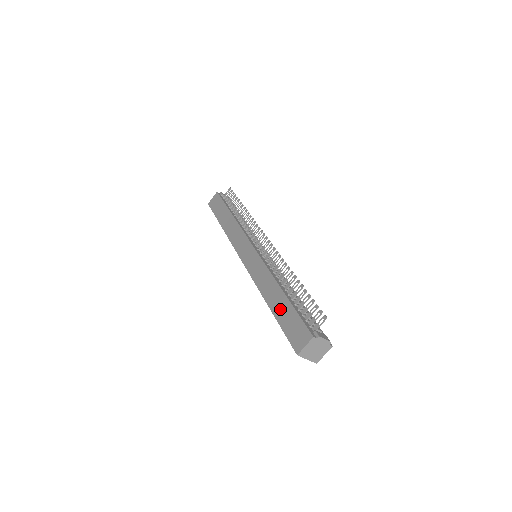
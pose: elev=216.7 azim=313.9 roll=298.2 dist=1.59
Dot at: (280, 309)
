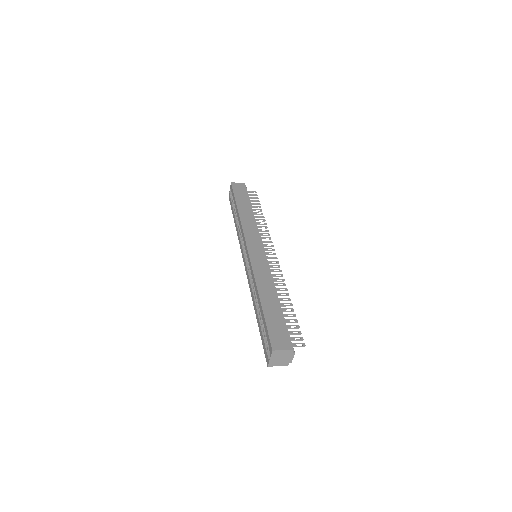
Dot at: (271, 309)
